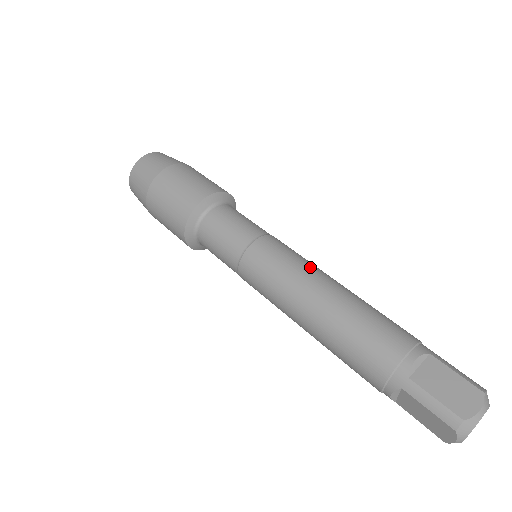
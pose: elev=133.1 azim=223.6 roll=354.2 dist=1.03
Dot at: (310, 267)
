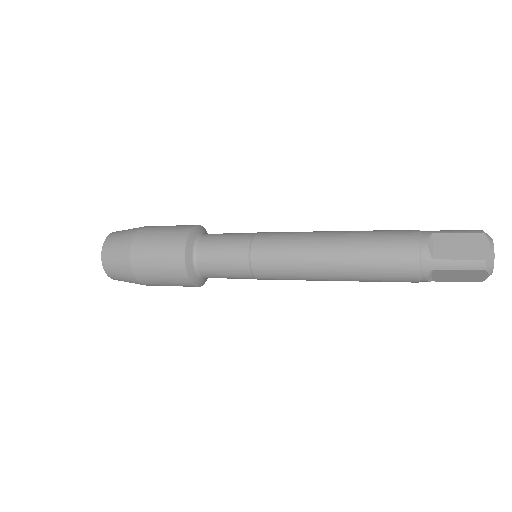
Dot at: occluded
